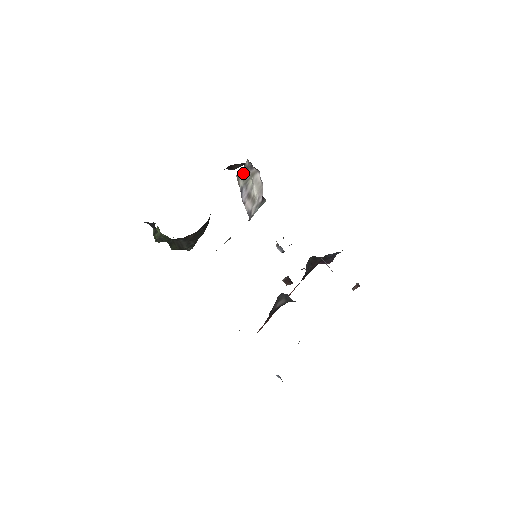
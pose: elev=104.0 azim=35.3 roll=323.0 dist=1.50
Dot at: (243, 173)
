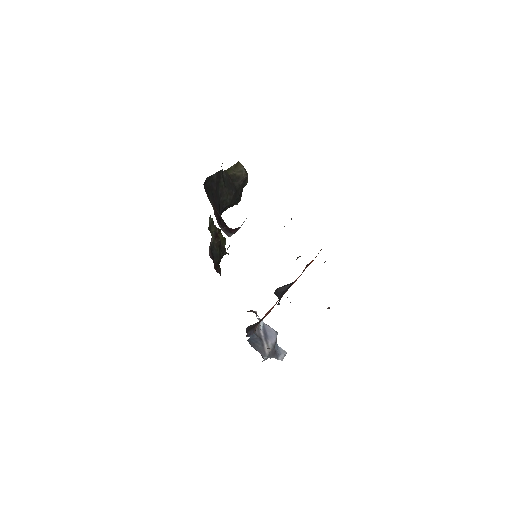
Dot at: occluded
